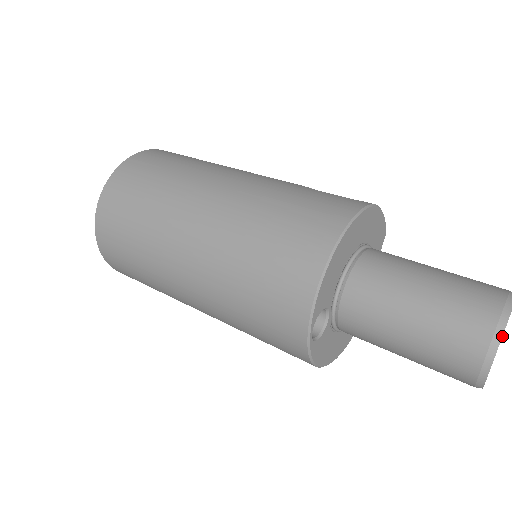
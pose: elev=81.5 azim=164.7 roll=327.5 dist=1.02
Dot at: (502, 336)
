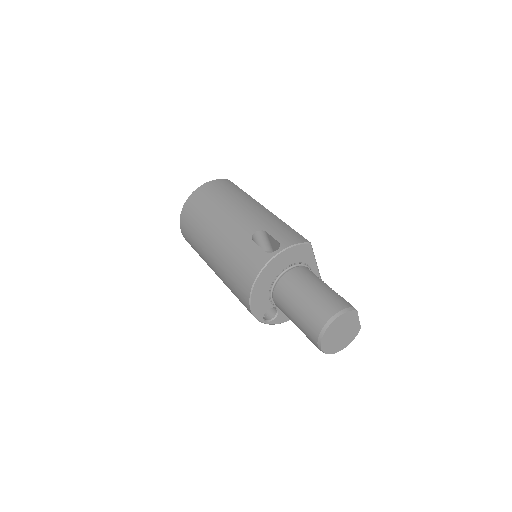
Dot at: (320, 344)
